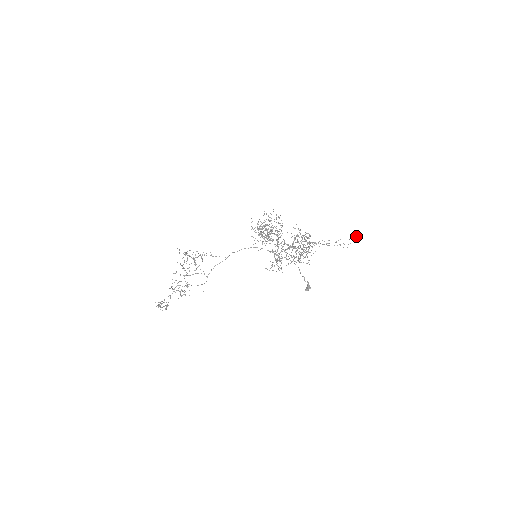
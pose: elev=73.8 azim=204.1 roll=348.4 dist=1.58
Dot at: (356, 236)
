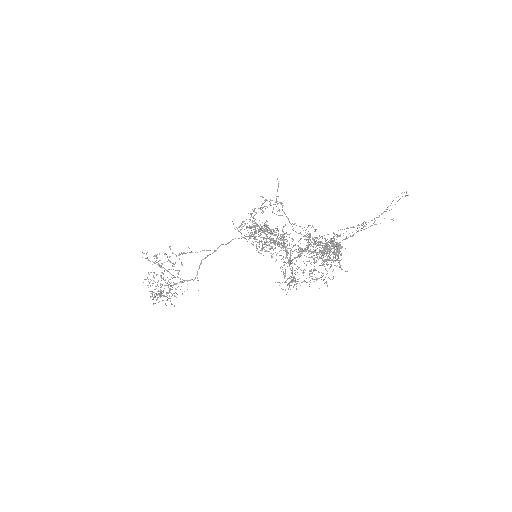
Dot at: occluded
